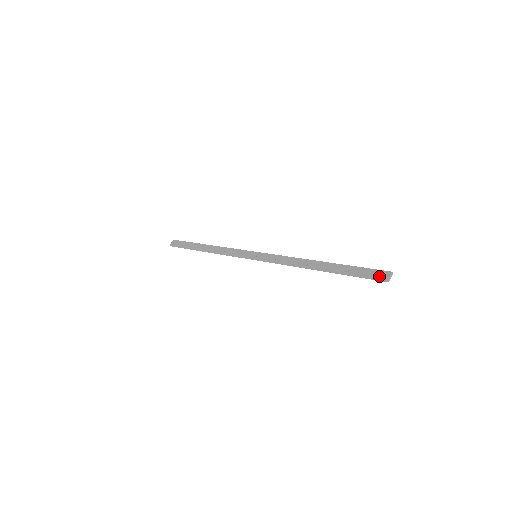
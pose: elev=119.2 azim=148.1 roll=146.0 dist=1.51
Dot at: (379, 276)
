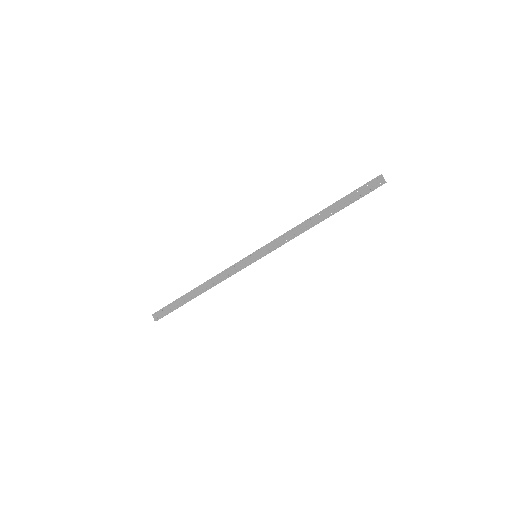
Dot at: (377, 185)
